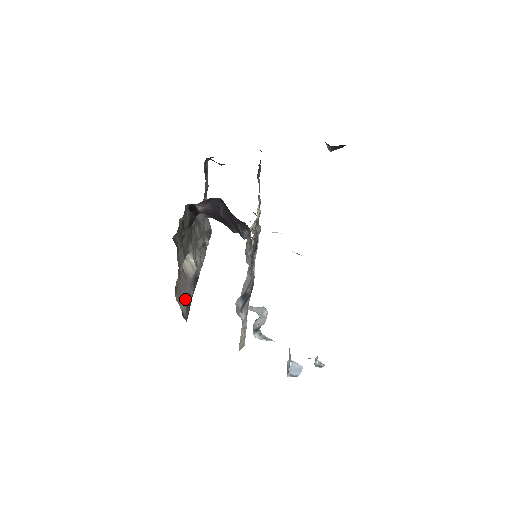
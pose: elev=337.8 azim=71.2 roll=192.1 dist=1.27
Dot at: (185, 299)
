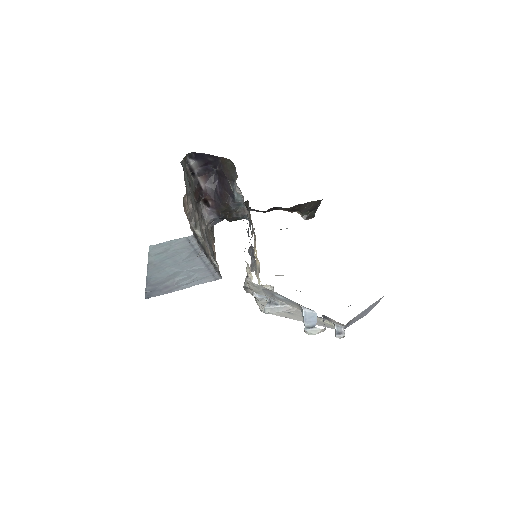
Dot at: (193, 229)
